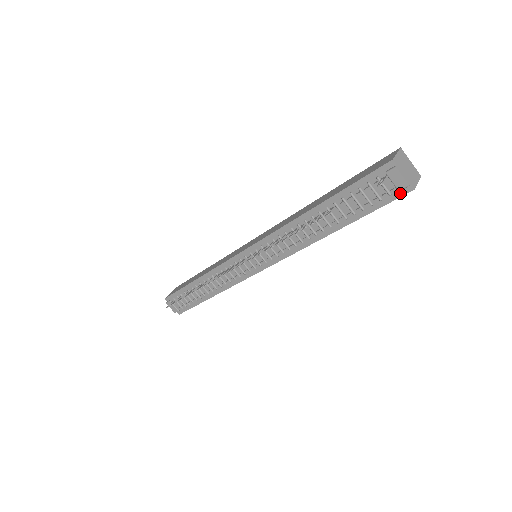
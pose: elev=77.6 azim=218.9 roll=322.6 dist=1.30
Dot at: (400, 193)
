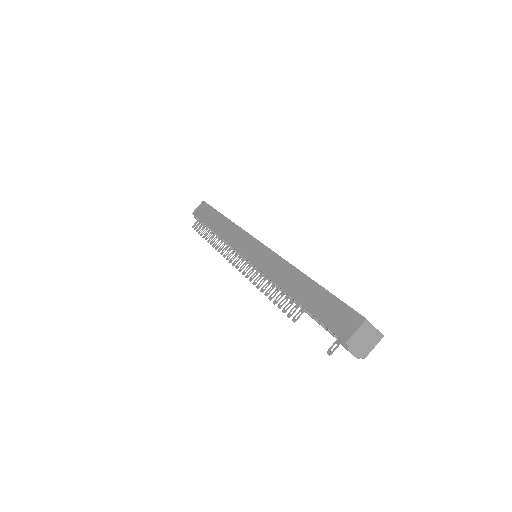
Dot at: occluded
